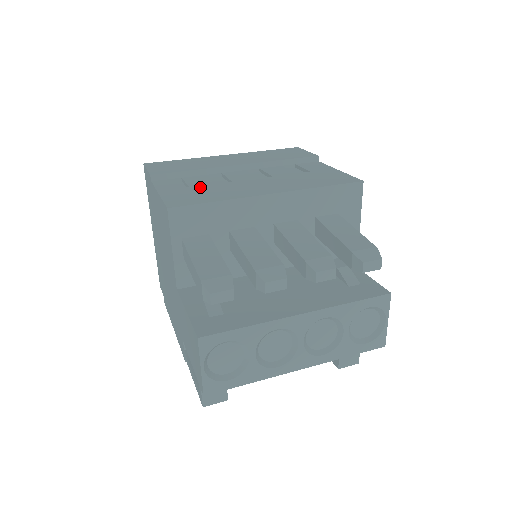
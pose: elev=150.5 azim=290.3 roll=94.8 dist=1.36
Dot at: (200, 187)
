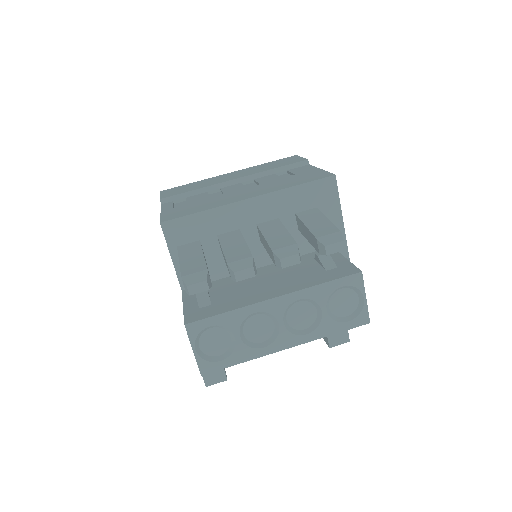
Dot at: (195, 202)
